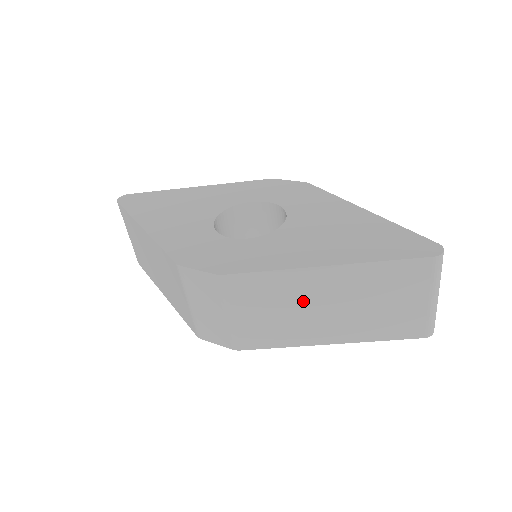
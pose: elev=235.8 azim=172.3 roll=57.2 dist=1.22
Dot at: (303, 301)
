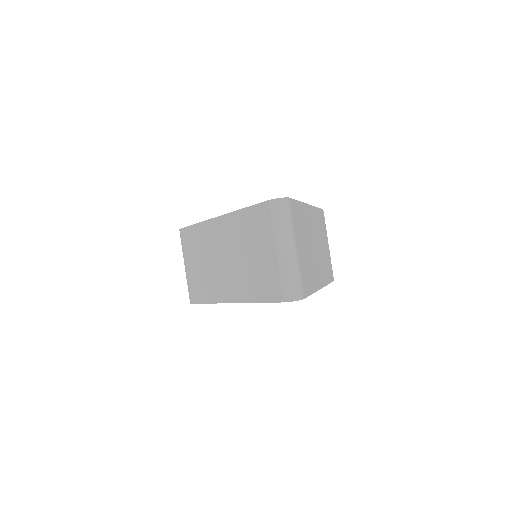
Dot at: (212, 253)
